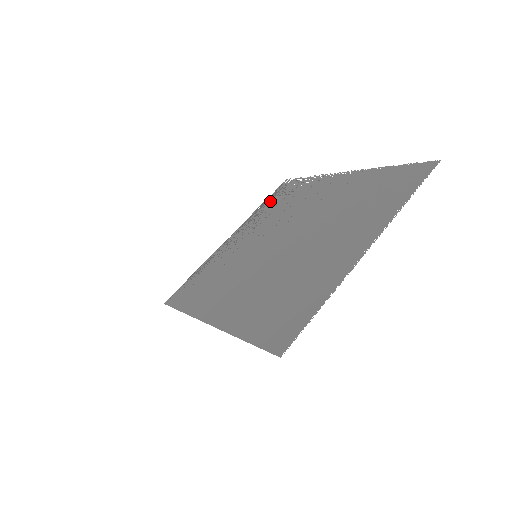
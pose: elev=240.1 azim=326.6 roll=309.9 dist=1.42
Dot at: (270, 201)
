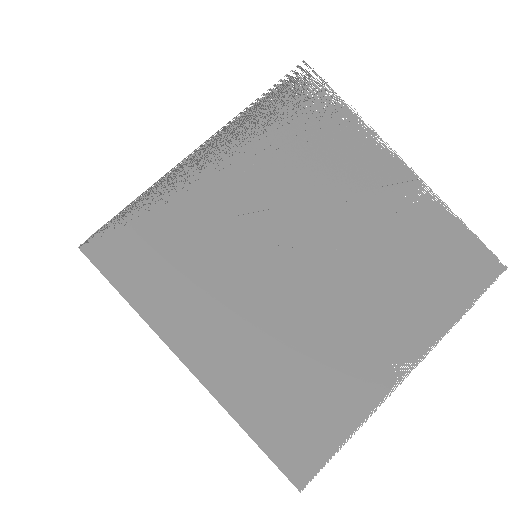
Dot at: (275, 107)
